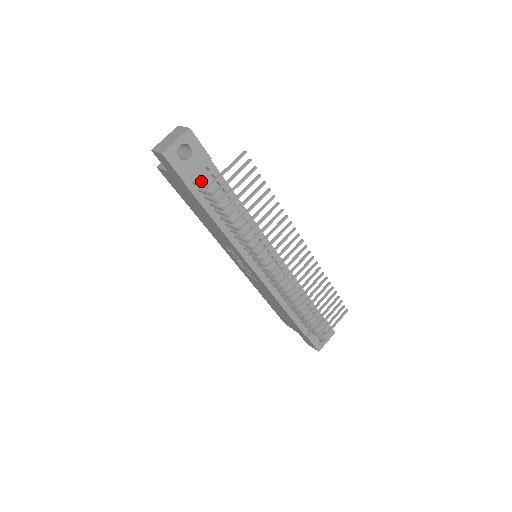
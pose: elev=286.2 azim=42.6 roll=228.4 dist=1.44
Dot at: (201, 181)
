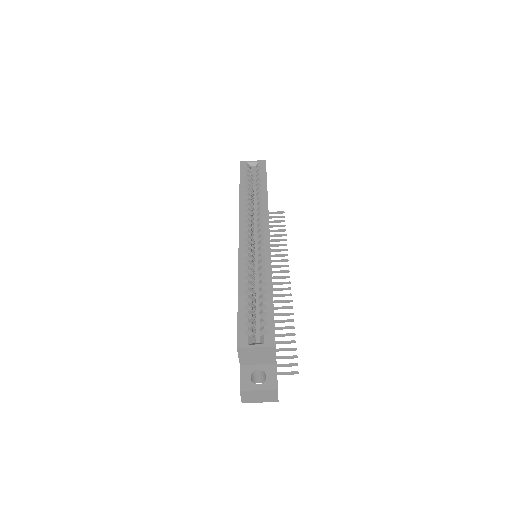
Dot at: occluded
